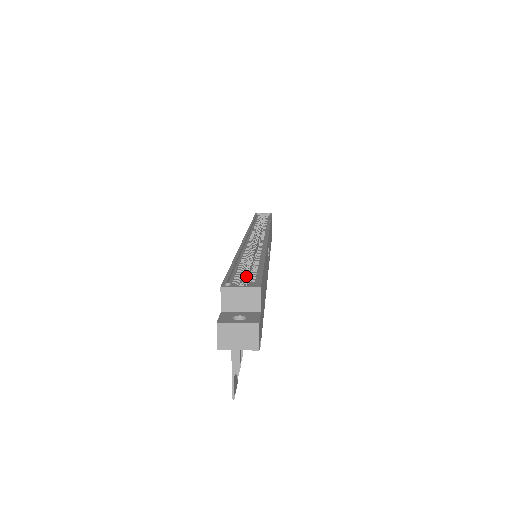
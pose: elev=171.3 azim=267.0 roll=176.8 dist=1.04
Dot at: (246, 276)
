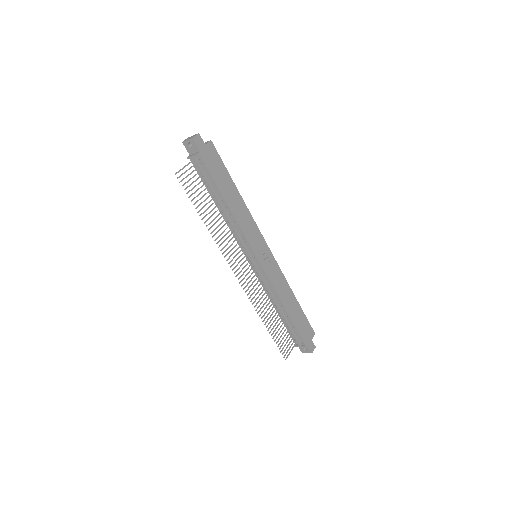
Dot at: occluded
